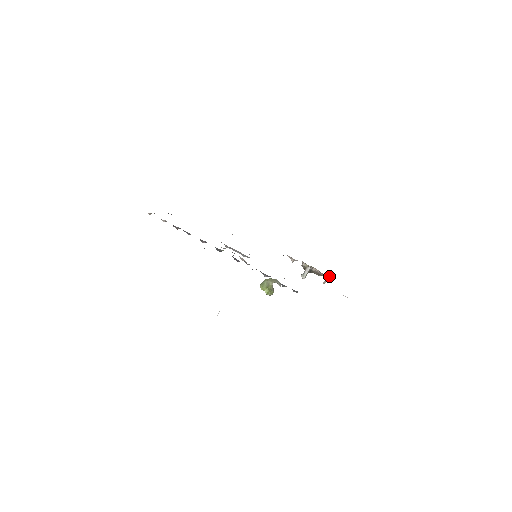
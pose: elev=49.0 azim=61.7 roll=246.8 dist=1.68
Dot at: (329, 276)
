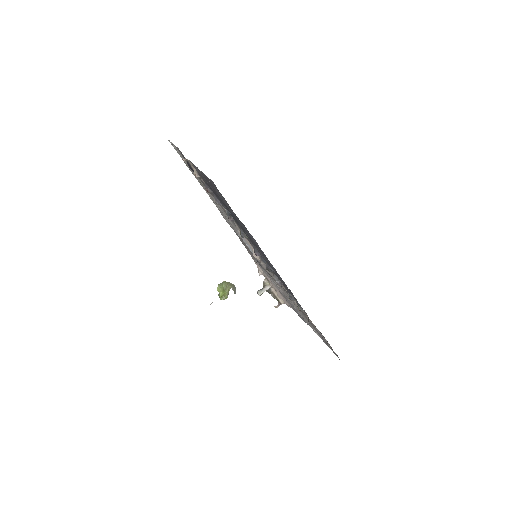
Dot at: occluded
